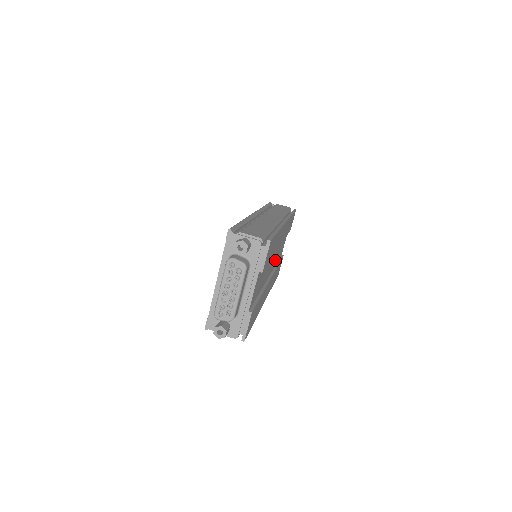
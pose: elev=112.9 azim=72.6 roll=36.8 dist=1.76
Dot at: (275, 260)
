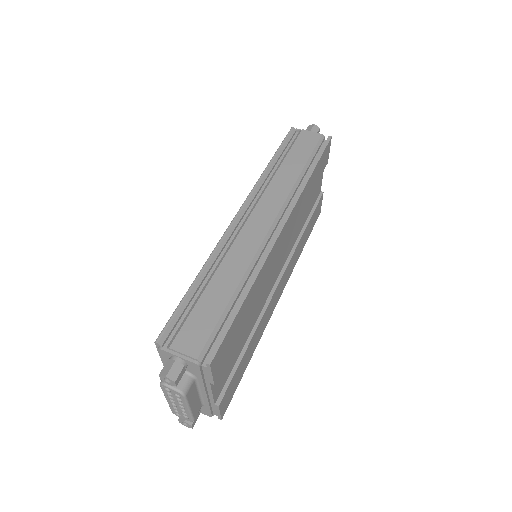
Dot at: (291, 242)
